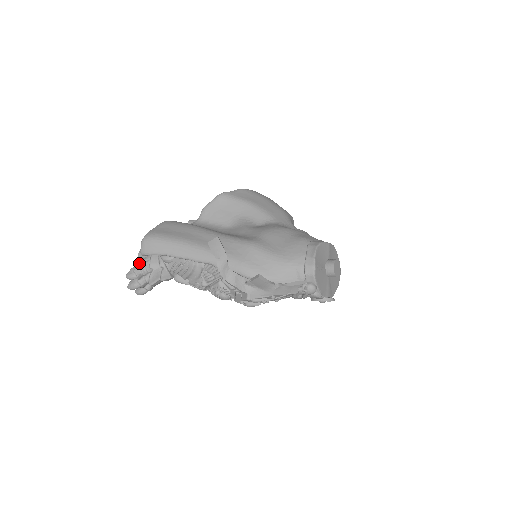
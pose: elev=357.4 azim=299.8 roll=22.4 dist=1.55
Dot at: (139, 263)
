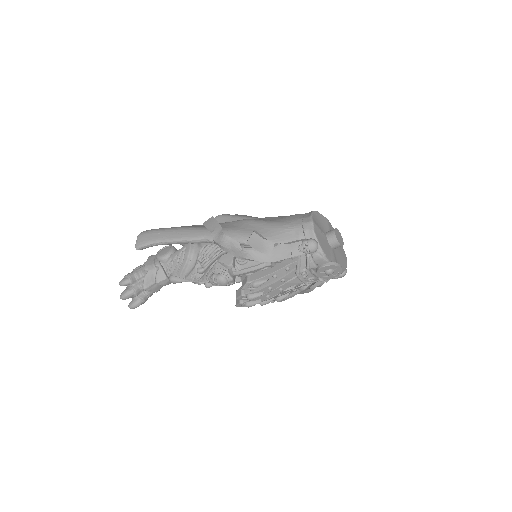
Dot at: (134, 269)
